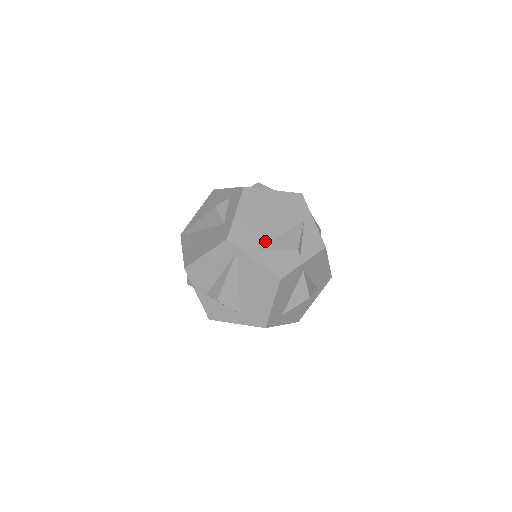
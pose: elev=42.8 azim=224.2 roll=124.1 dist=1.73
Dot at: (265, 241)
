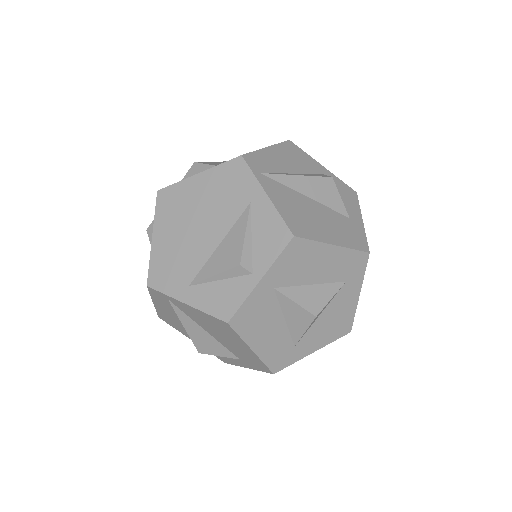
Dot at: (196, 267)
